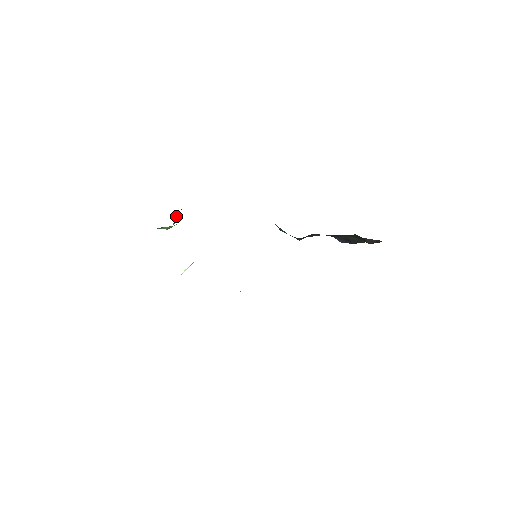
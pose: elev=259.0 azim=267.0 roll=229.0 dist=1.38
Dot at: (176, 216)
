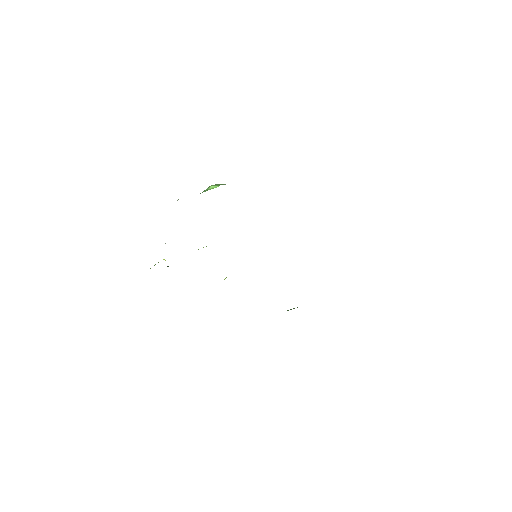
Dot at: occluded
